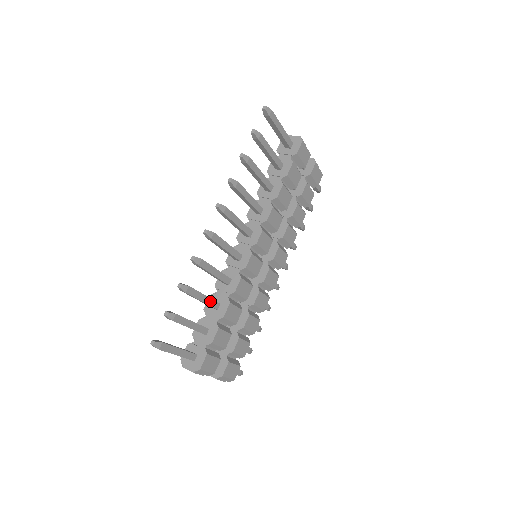
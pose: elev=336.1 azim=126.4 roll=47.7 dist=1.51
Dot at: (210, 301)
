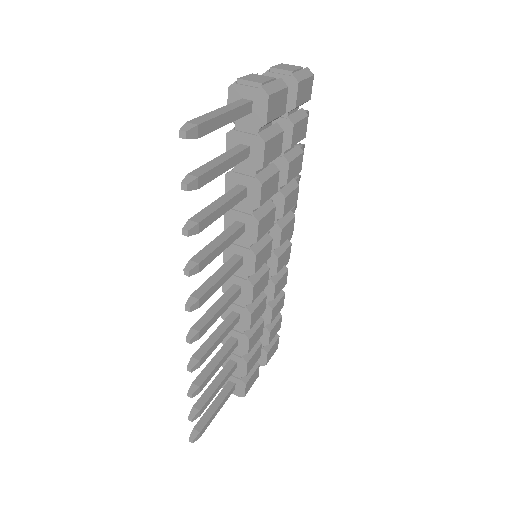
Dot at: (227, 355)
